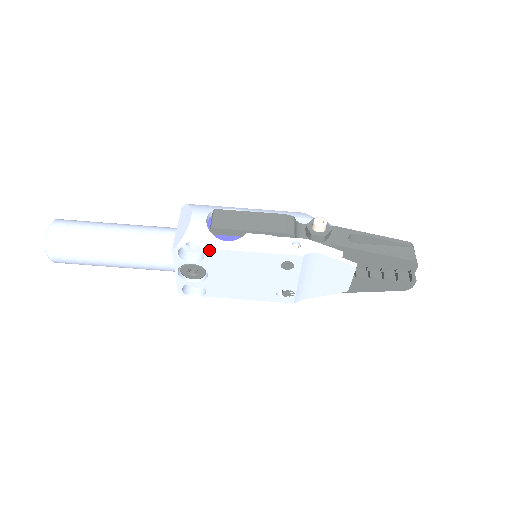
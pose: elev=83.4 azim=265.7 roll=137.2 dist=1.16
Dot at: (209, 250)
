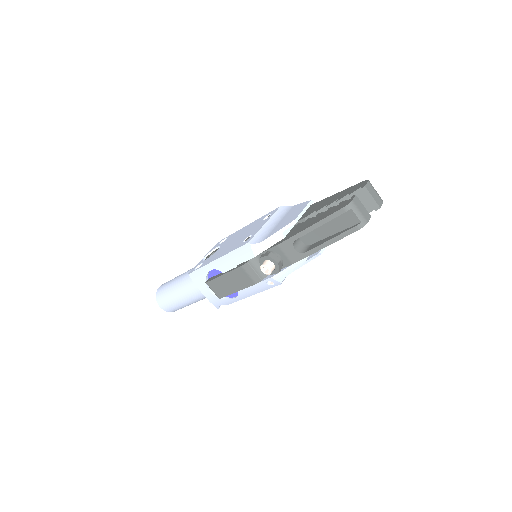
Dot at: (233, 302)
